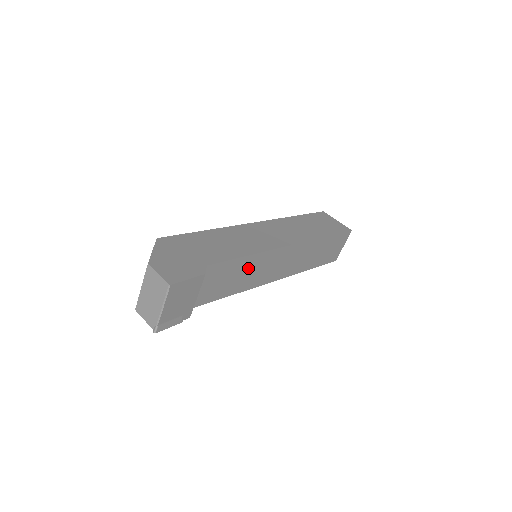
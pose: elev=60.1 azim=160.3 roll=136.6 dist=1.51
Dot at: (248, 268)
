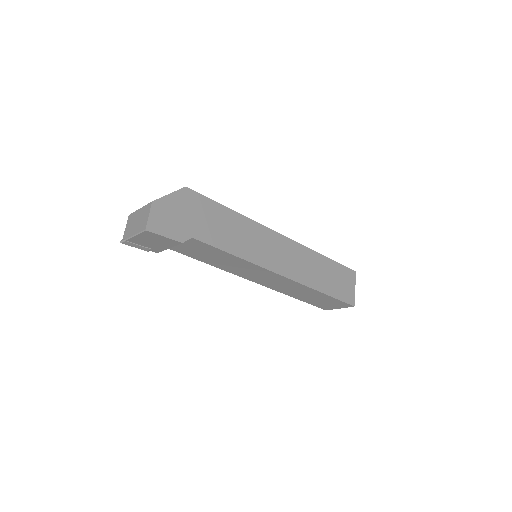
Dot at: (232, 261)
